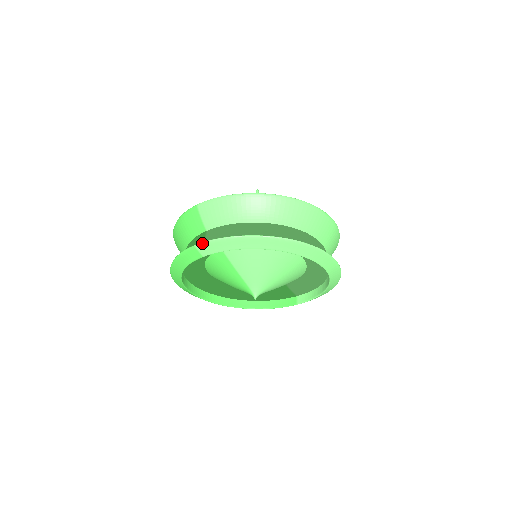
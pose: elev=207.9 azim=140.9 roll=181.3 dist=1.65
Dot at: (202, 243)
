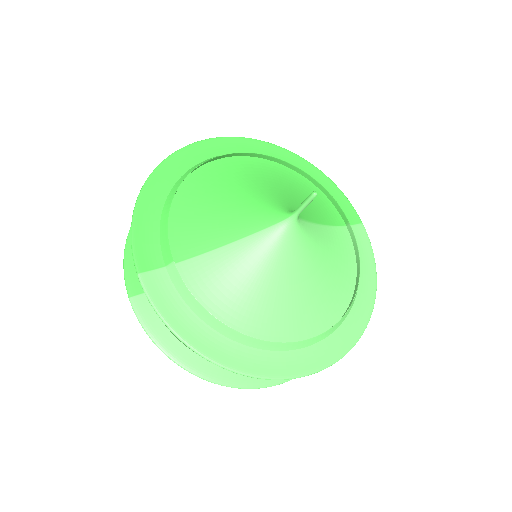
Dot at: (134, 311)
